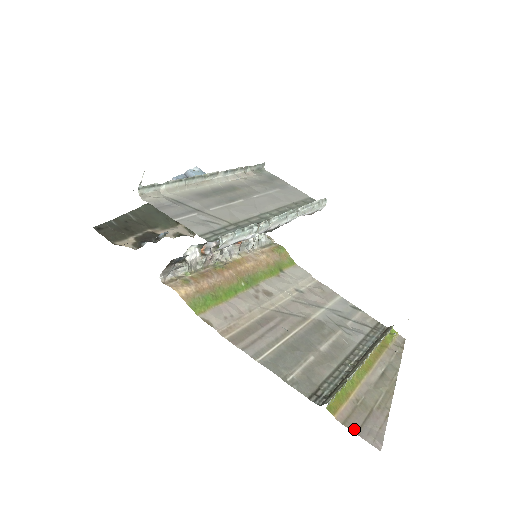
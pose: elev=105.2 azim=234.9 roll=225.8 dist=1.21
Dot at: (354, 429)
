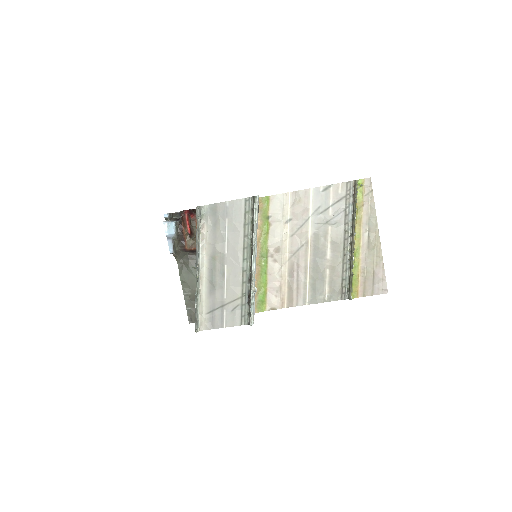
Dot at: (370, 294)
